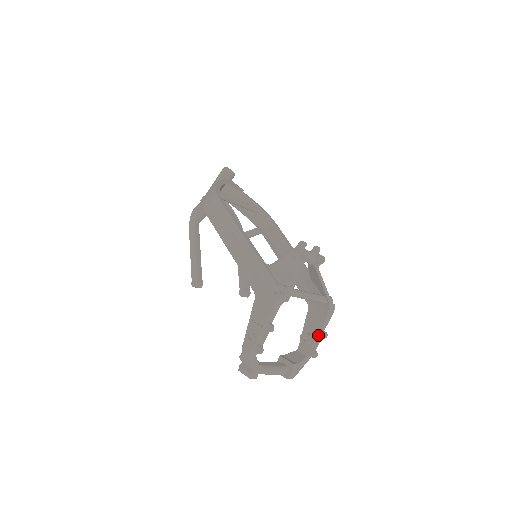
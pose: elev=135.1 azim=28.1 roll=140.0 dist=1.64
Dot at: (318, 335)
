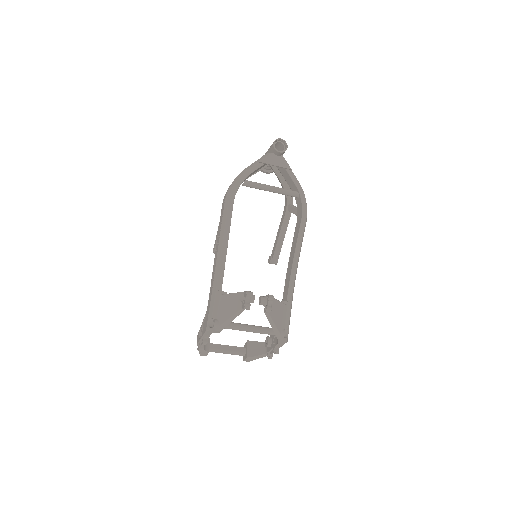
Dot at: (273, 348)
